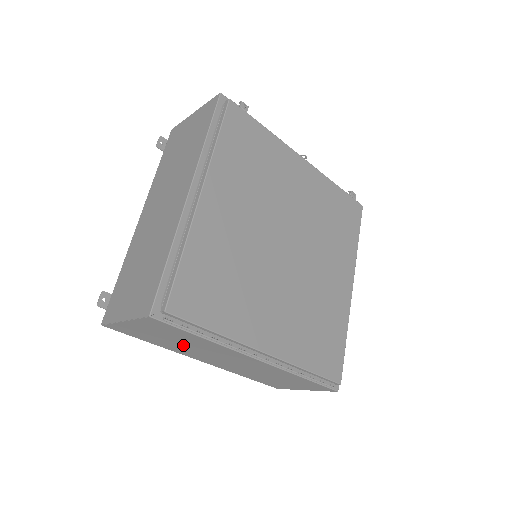
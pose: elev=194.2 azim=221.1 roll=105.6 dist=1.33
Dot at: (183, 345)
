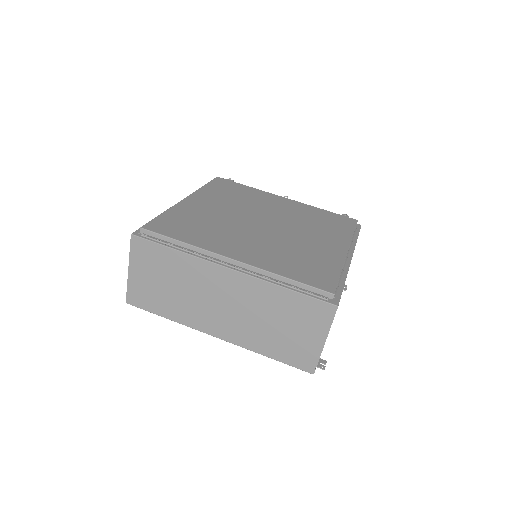
Dot at: (180, 293)
